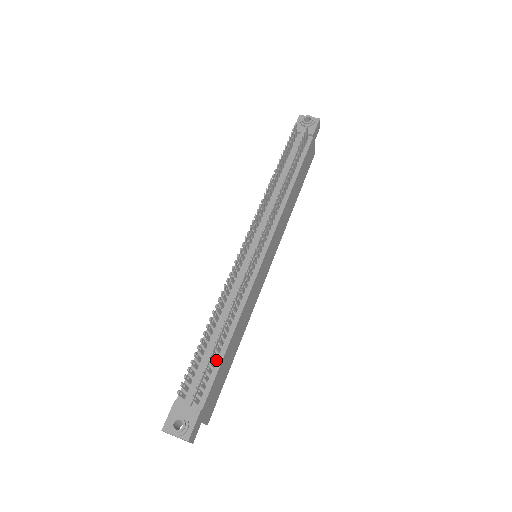
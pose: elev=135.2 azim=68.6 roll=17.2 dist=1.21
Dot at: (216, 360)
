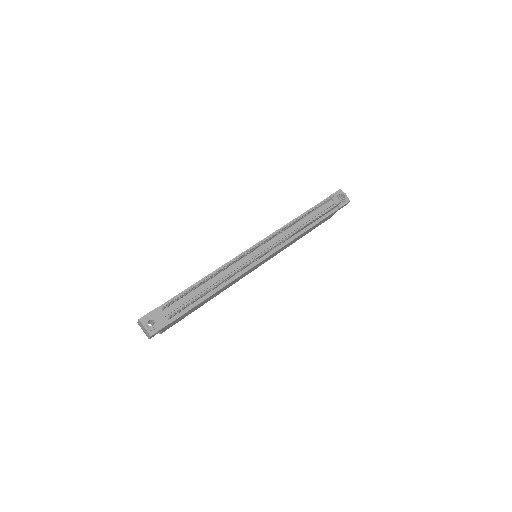
Dot at: (195, 301)
